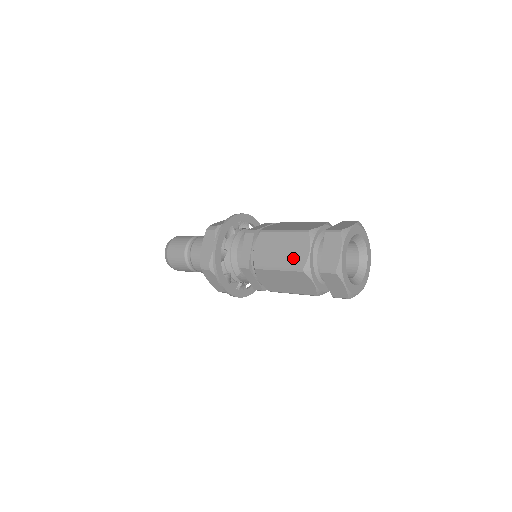
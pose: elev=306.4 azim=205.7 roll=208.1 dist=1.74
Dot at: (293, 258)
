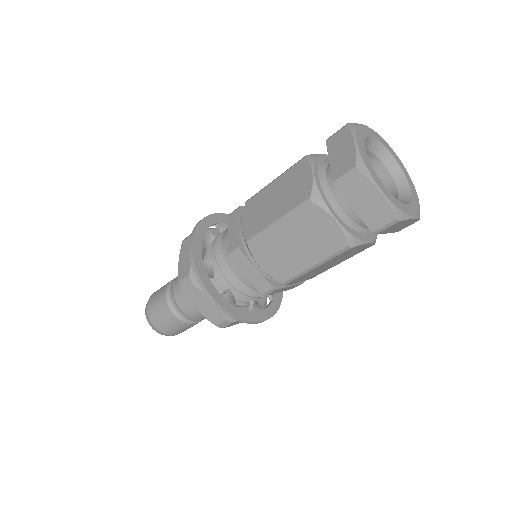
Dot at: (323, 244)
